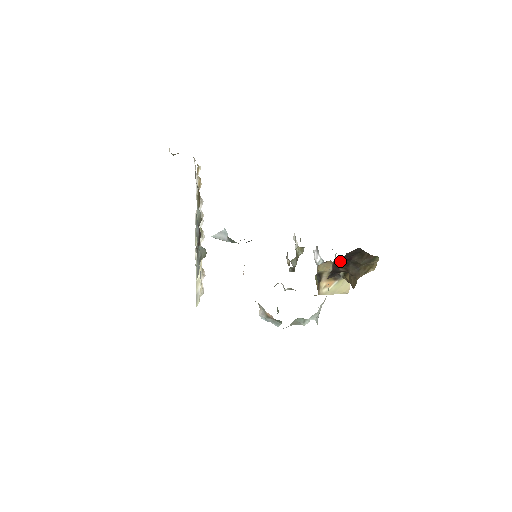
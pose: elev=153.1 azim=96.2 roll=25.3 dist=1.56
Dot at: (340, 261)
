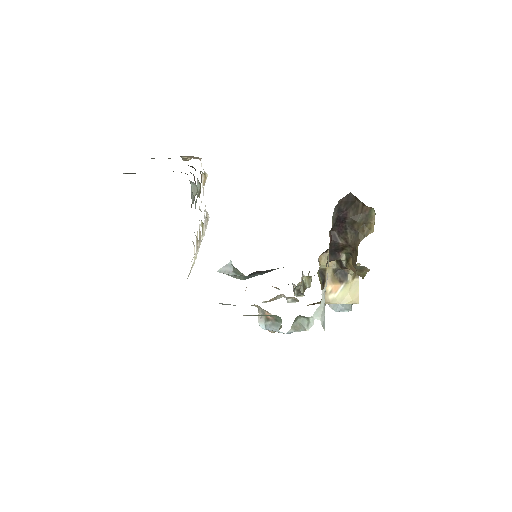
Dot at: (335, 217)
